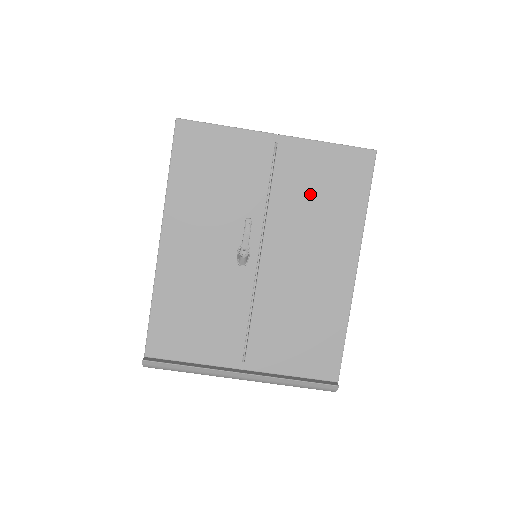
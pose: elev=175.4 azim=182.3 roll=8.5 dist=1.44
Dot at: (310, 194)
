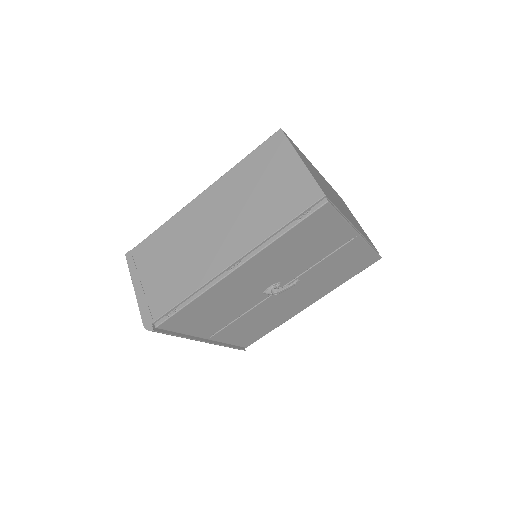
Dot at: (334, 269)
